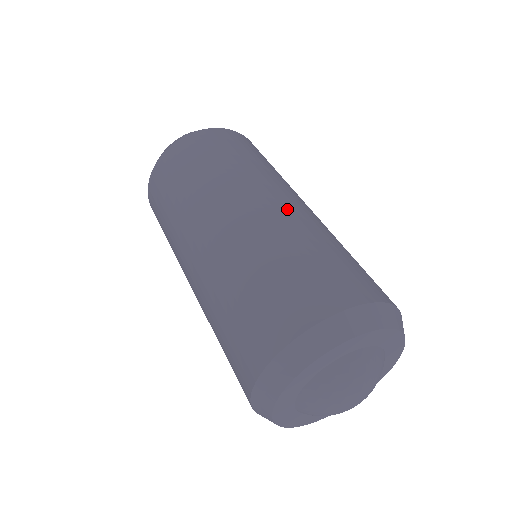
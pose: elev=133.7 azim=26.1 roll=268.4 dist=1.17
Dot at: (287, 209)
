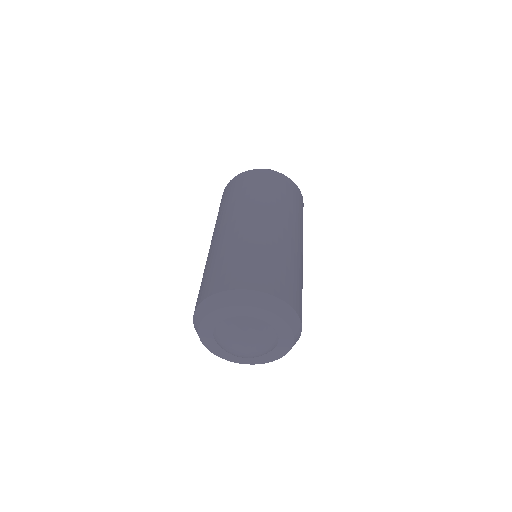
Dot at: (285, 237)
